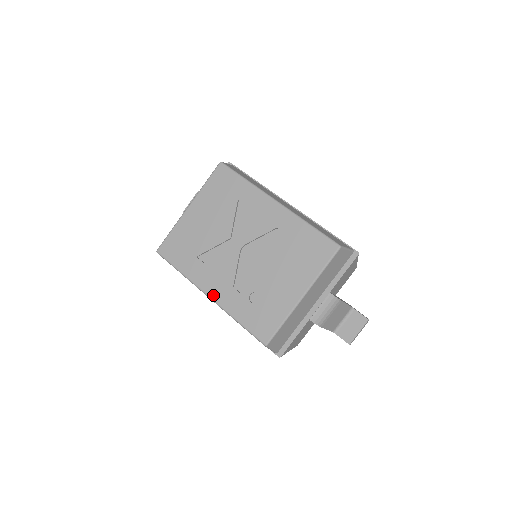
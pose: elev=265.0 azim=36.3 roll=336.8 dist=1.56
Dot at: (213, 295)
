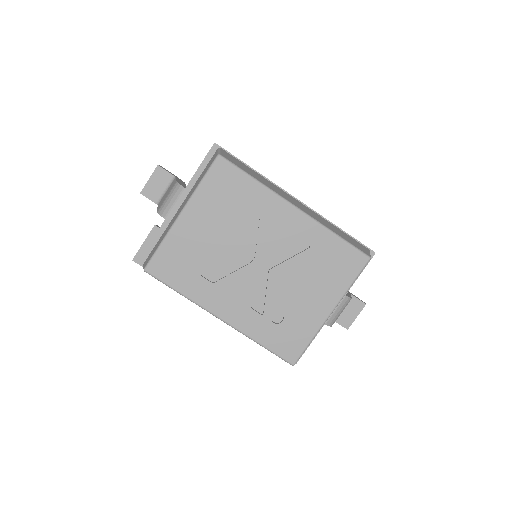
Dot at: (227, 318)
